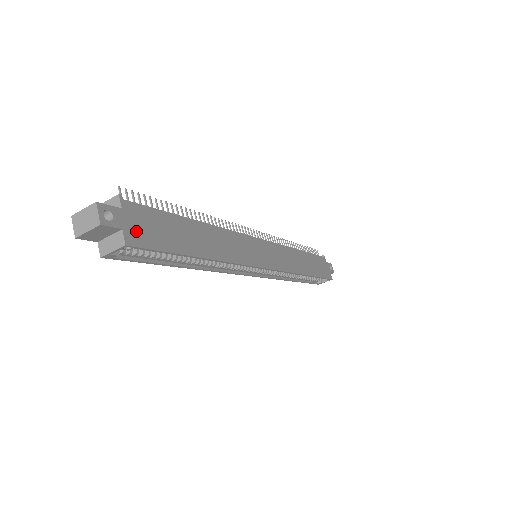
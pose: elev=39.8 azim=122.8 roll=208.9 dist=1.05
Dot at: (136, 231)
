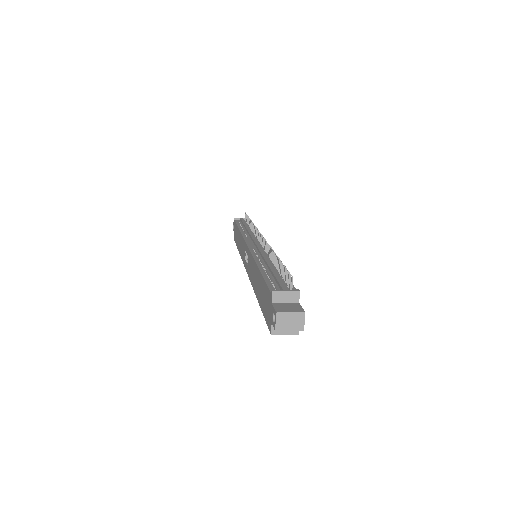
Dot at: occluded
